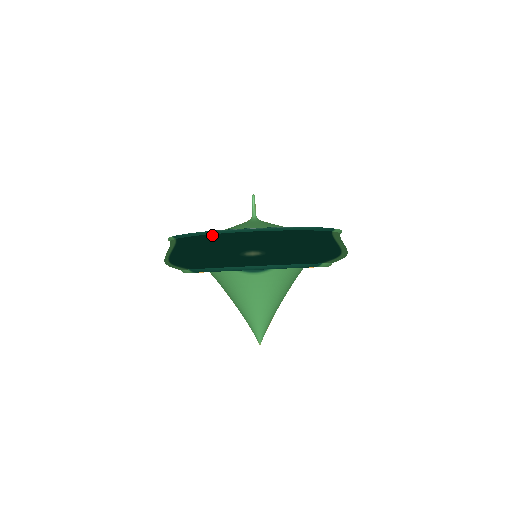
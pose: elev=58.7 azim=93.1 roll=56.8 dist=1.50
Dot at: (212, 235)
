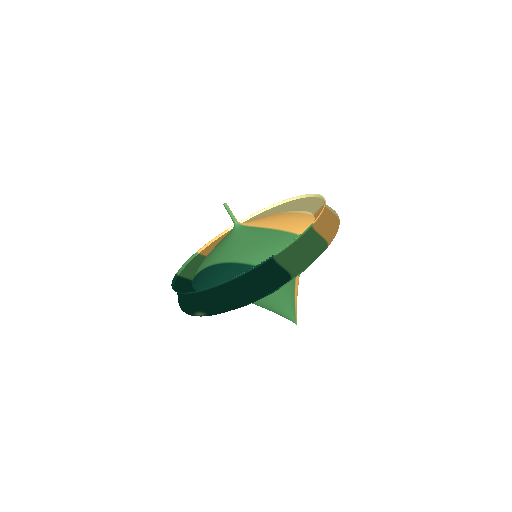
Dot at: occluded
